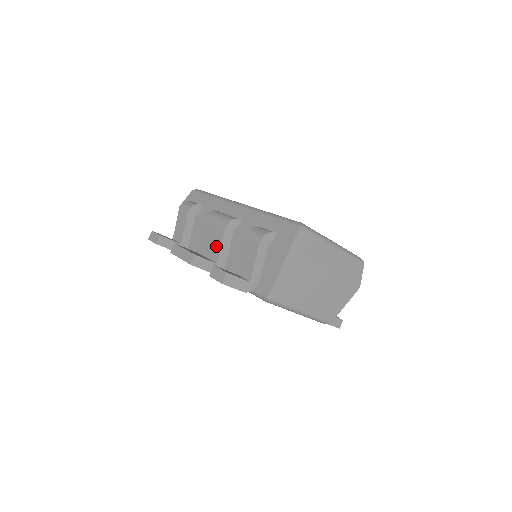
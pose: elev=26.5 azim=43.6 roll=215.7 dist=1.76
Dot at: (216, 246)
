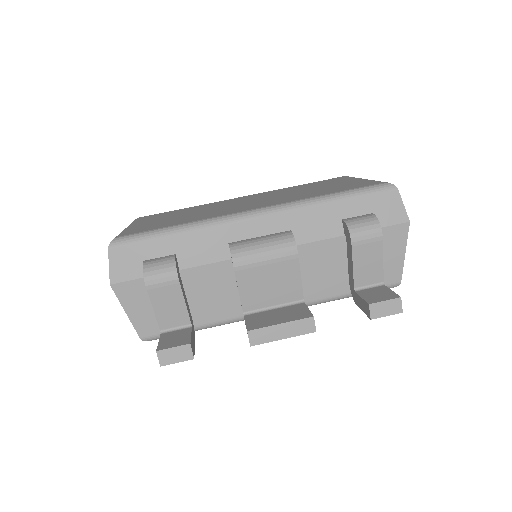
Dot at: (290, 285)
